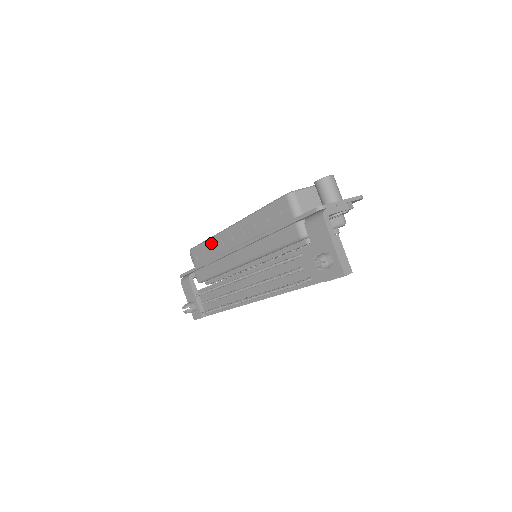
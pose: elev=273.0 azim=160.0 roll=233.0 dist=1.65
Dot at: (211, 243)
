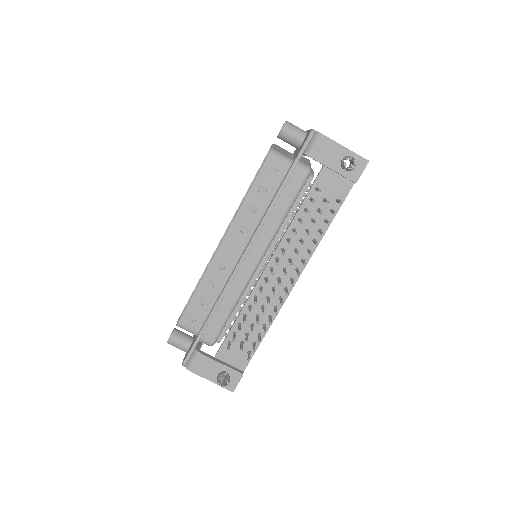
Dot at: (205, 284)
